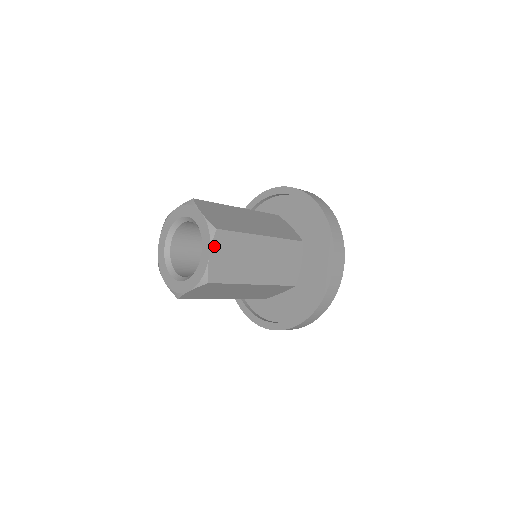
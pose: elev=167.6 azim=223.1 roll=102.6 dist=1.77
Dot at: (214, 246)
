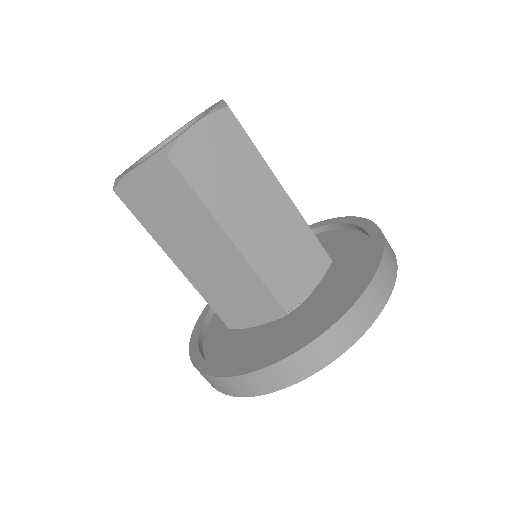
Dot at: (210, 121)
